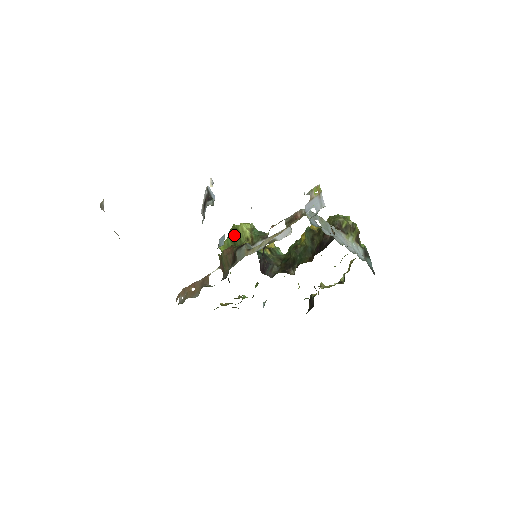
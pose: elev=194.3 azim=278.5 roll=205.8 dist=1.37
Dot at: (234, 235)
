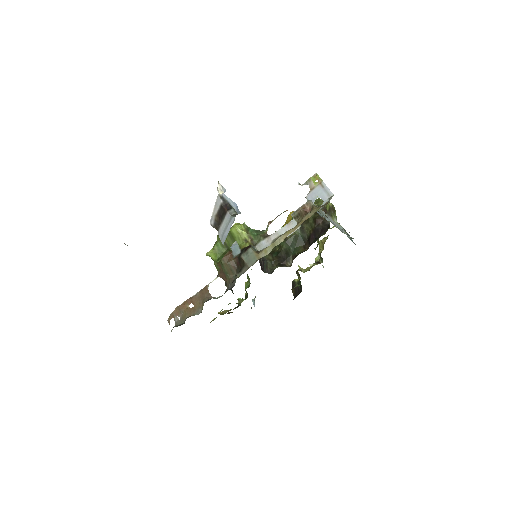
Dot at: occluded
